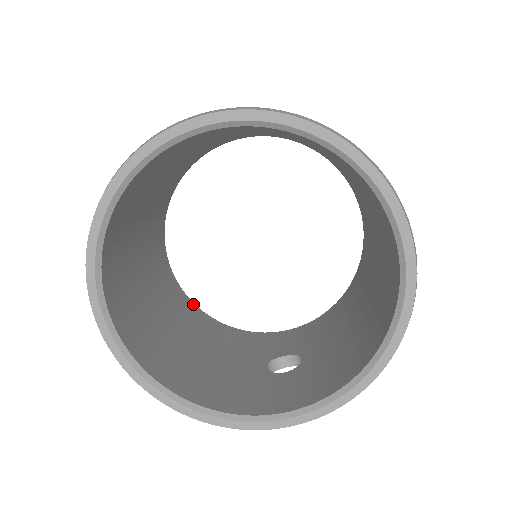
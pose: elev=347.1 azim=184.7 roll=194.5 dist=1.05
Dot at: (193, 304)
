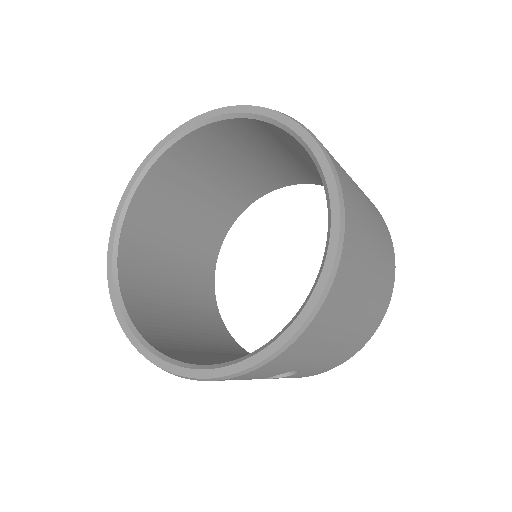
Dot at: (231, 336)
